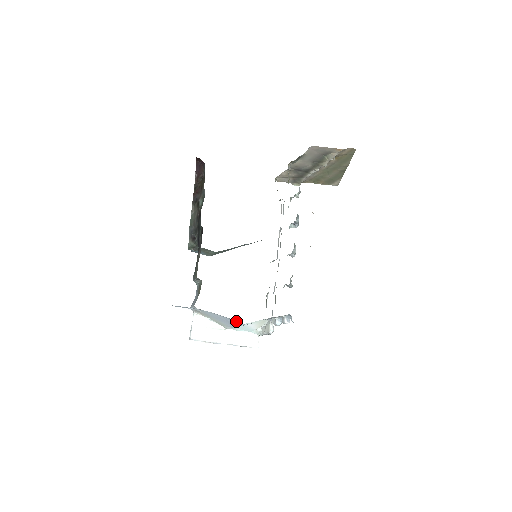
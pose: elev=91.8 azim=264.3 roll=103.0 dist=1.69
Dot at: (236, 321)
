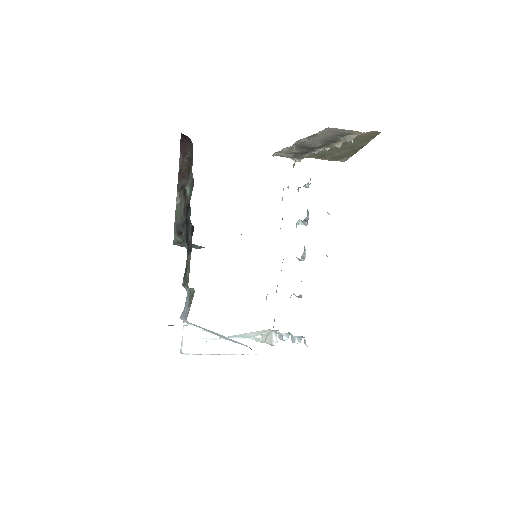
Dot at: occluded
